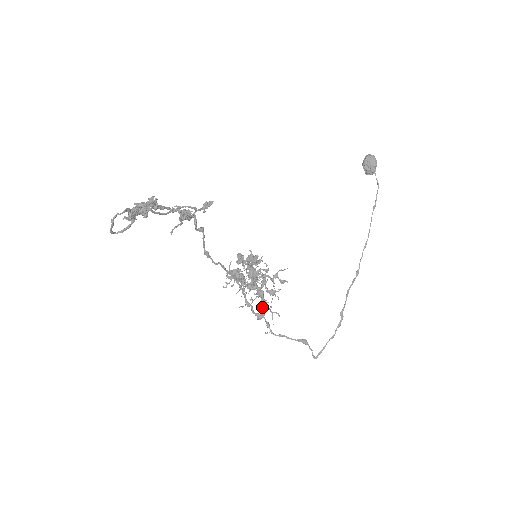
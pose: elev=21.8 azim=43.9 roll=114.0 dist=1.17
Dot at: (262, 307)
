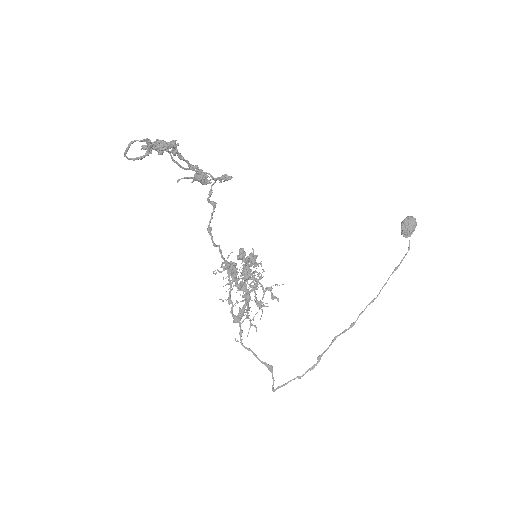
Dot at: (242, 311)
